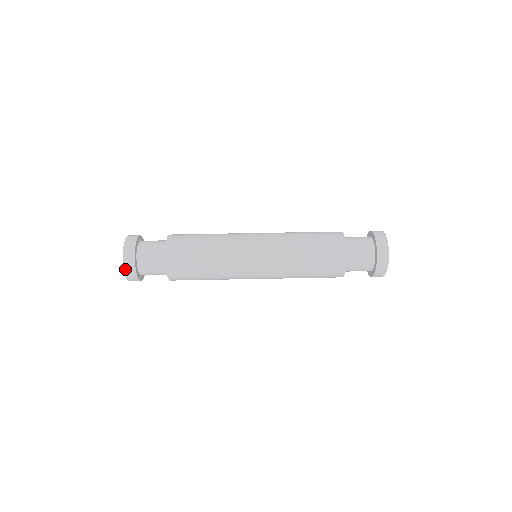
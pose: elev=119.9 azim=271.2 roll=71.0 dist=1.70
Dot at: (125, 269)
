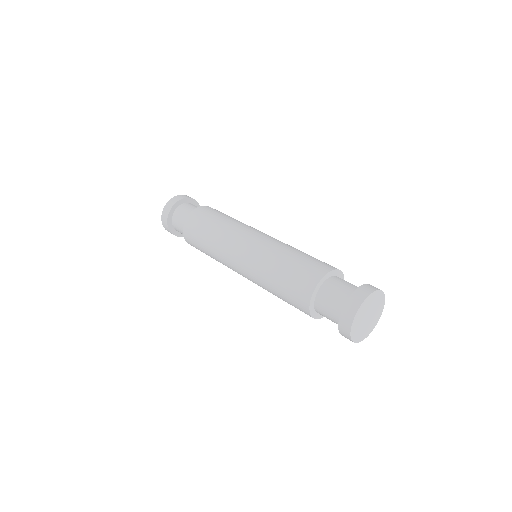
Dot at: (165, 228)
